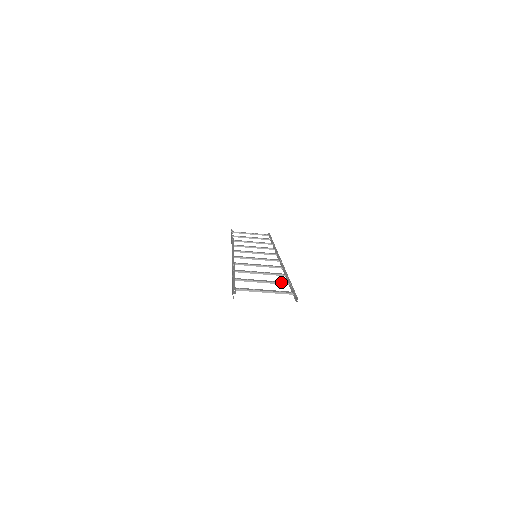
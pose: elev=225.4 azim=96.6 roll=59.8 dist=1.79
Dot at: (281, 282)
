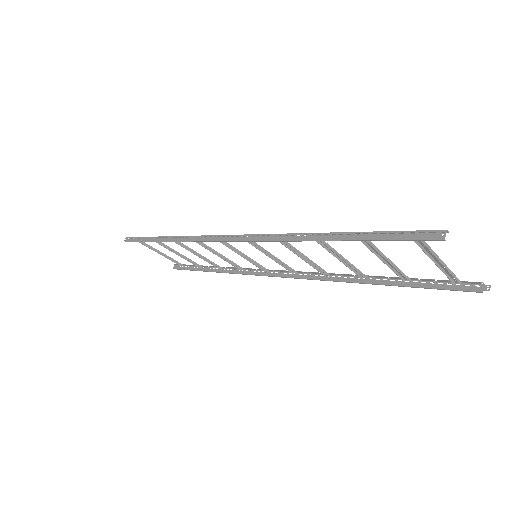
Dot at: (402, 272)
